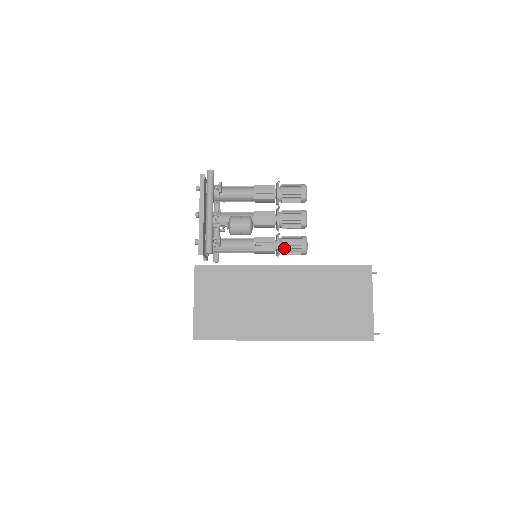
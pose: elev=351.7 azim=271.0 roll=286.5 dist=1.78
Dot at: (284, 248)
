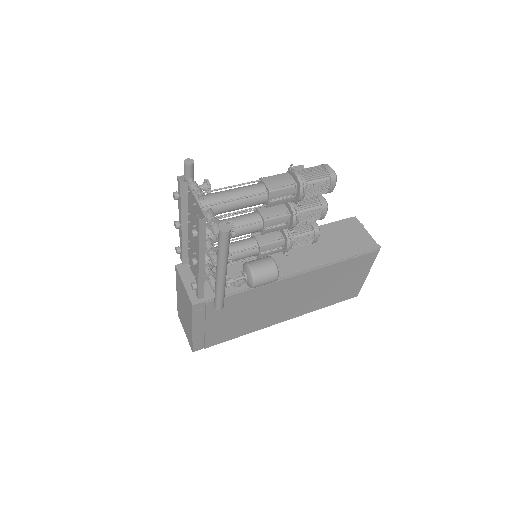
Dot at: (293, 248)
